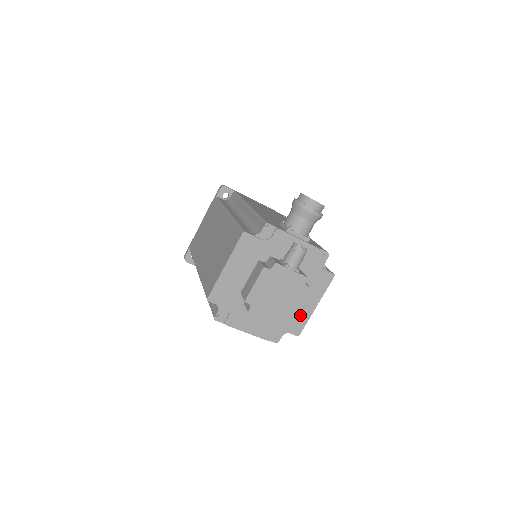
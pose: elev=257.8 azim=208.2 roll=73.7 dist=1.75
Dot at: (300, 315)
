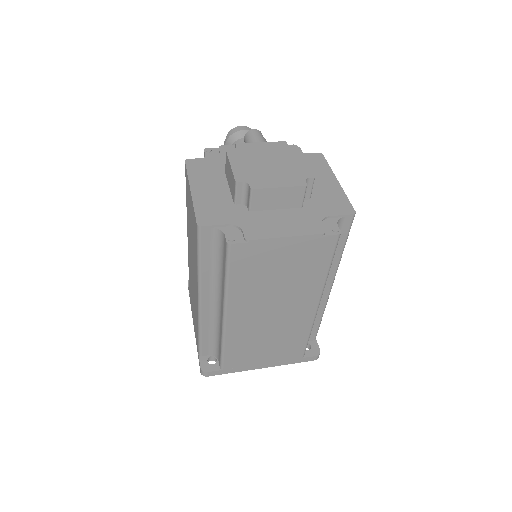
Dot at: (330, 195)
